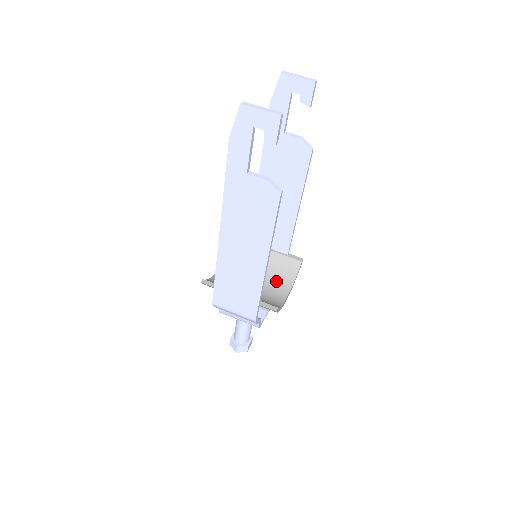
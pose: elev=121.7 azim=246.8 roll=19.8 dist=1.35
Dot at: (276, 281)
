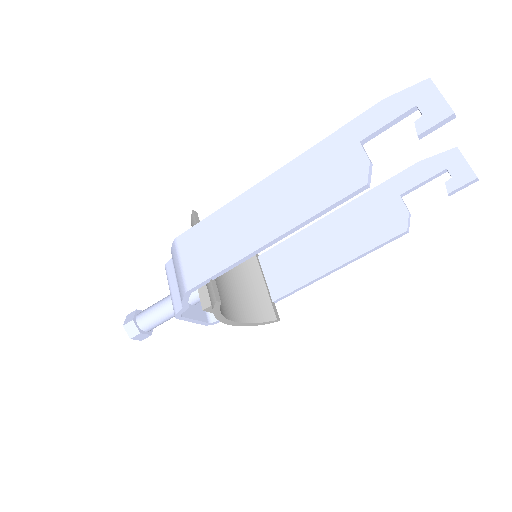
Dot at: (239, 303)
